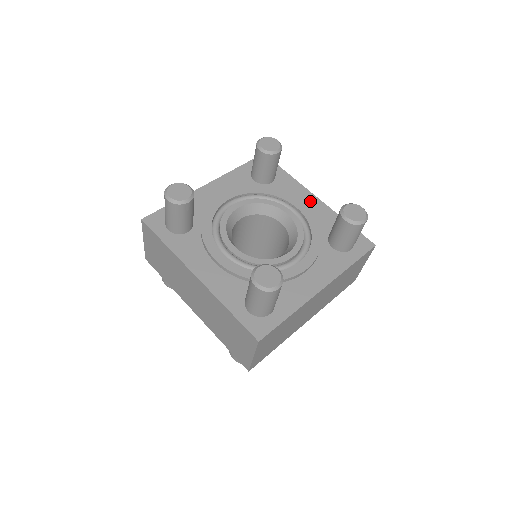
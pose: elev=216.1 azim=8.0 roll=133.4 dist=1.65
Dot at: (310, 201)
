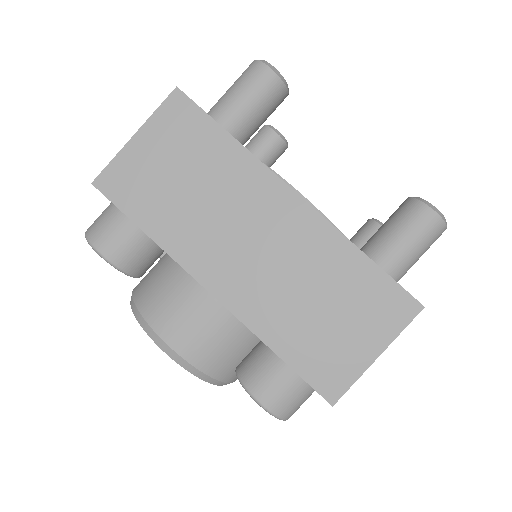
Dot at: occluded
